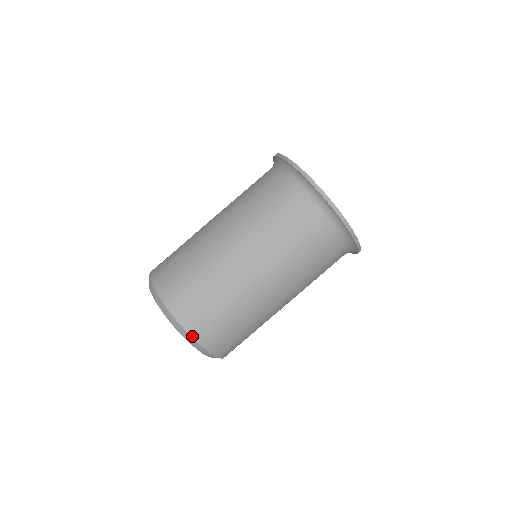
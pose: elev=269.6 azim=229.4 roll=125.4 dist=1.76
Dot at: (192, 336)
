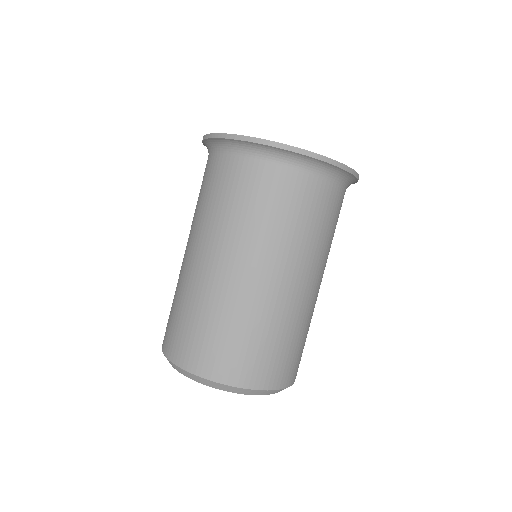
Dot at: (281, 388)
